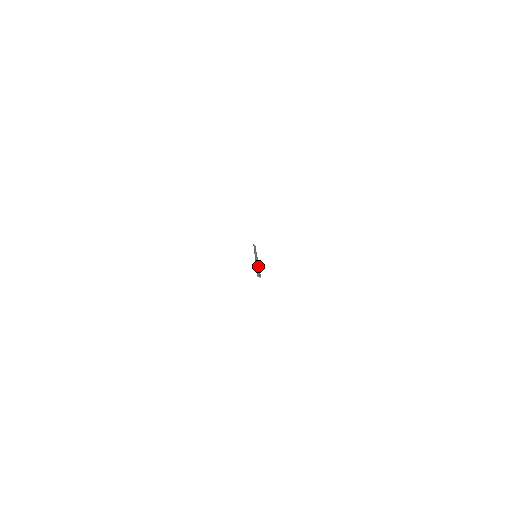
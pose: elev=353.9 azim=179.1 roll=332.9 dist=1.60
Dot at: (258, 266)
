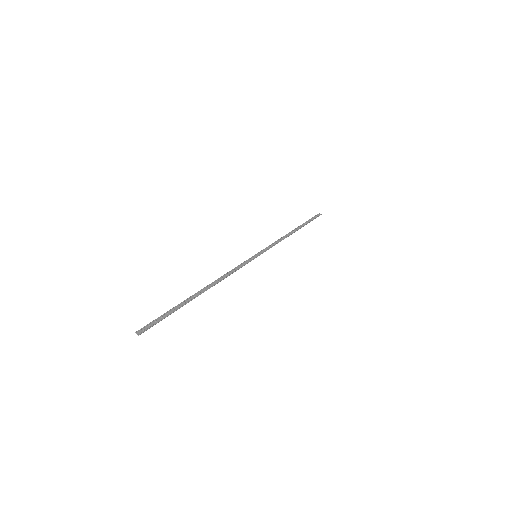
Dot at: (198, 294)
